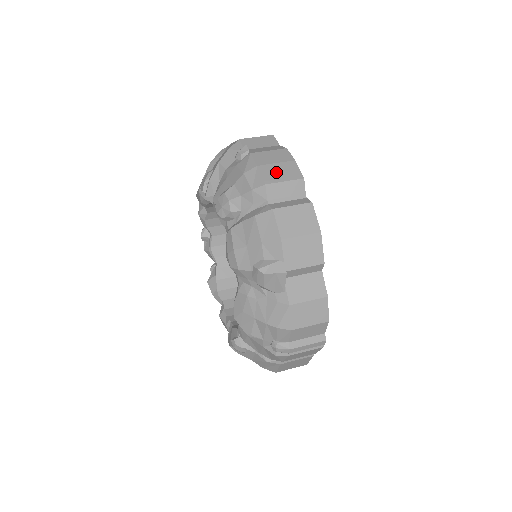
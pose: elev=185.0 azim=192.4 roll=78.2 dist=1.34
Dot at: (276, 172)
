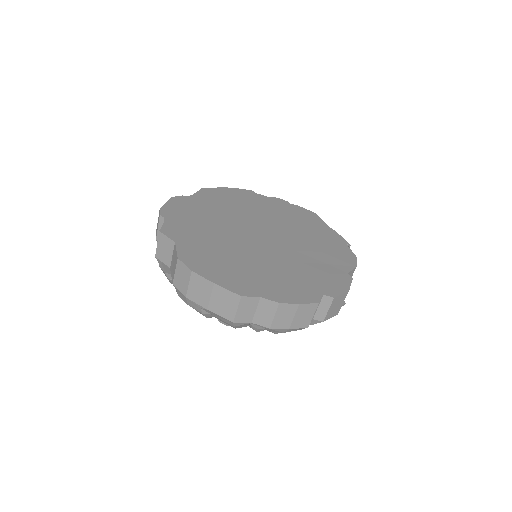
Dot at: (302, 319)
